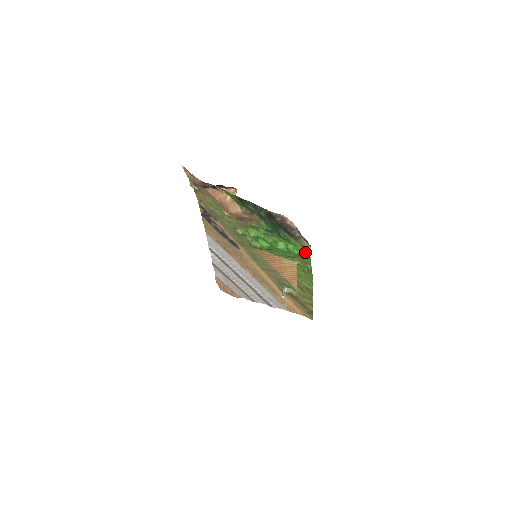
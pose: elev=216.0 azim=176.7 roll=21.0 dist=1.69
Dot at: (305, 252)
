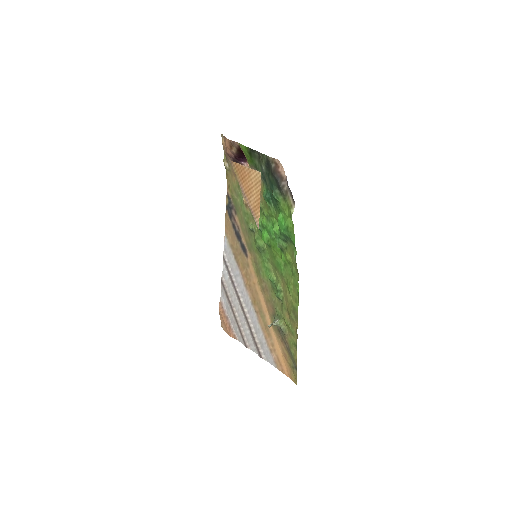
Dot at: (291, 220)
